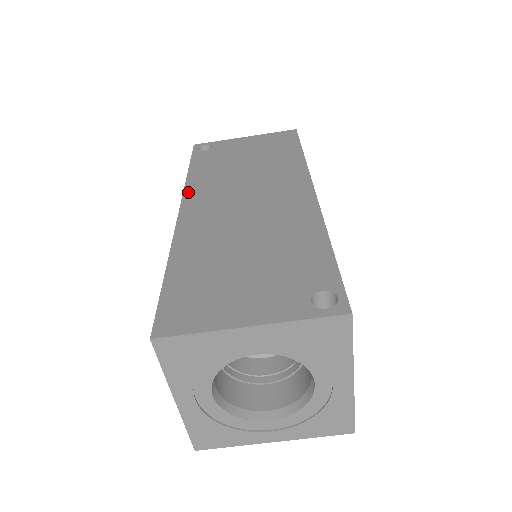
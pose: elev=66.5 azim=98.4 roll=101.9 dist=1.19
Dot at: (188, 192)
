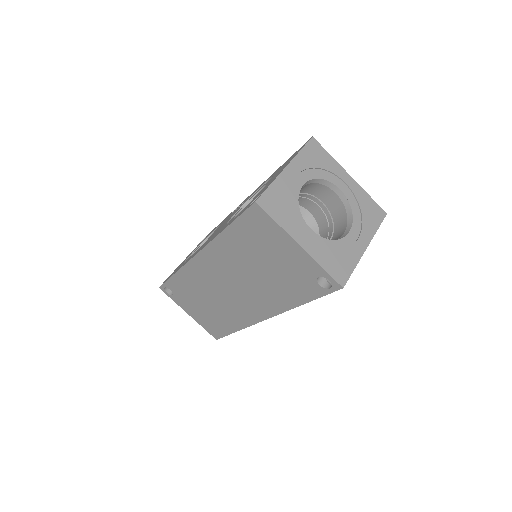
Dot at: occluded
